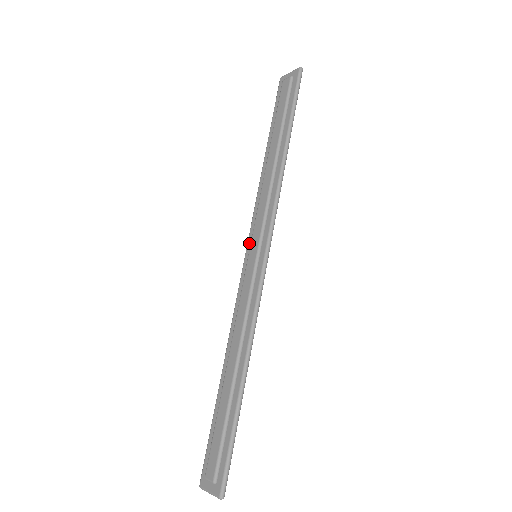
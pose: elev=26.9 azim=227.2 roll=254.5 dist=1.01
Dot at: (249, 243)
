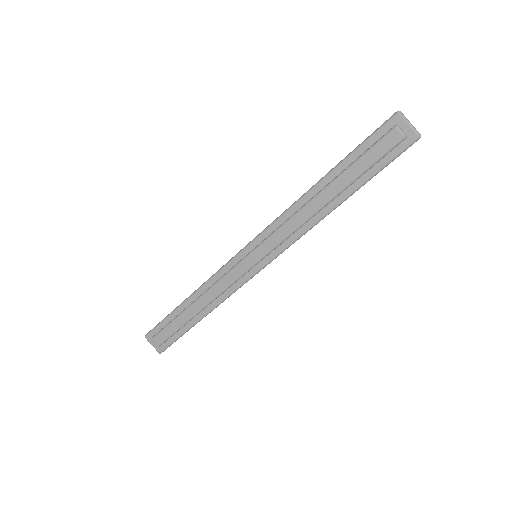
Dot at: (257, 242)
